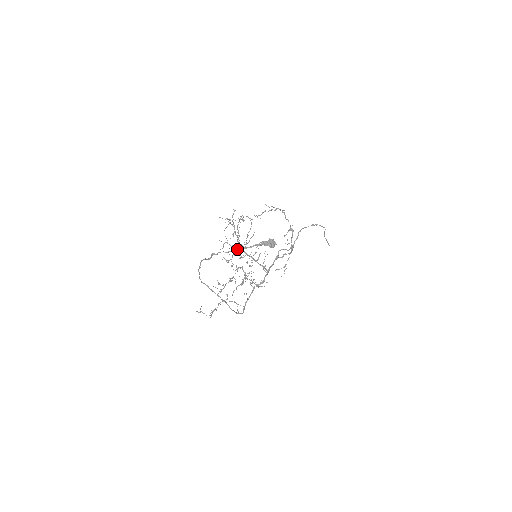
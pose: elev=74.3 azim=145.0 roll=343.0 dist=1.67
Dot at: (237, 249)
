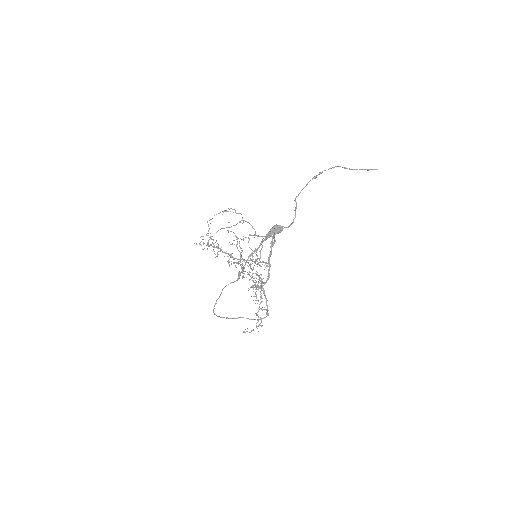
Dot at: (234, 263)
